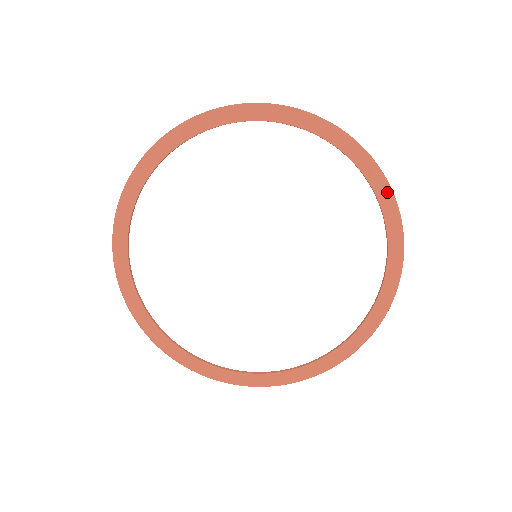
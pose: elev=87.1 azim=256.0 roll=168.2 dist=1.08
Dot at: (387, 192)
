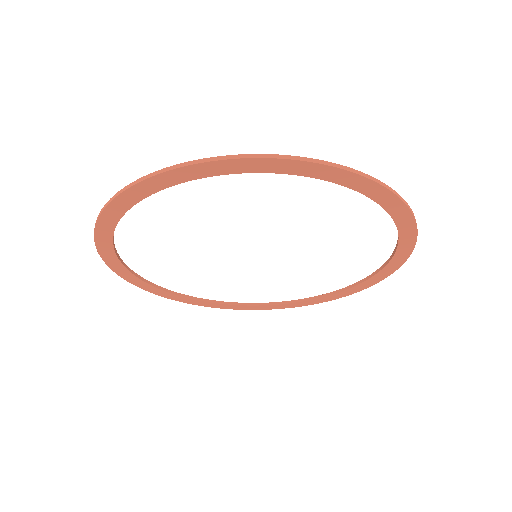
Dot at: (394, 201)
